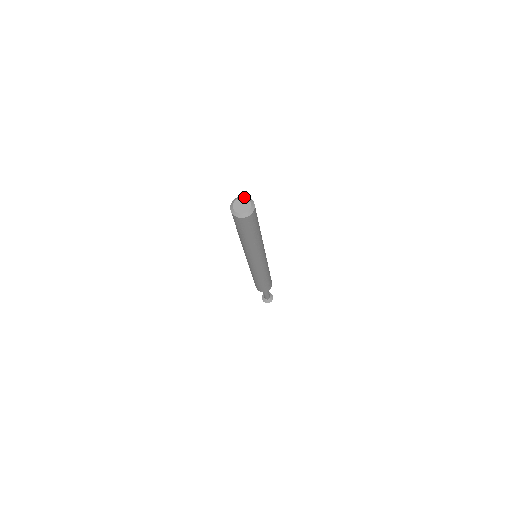
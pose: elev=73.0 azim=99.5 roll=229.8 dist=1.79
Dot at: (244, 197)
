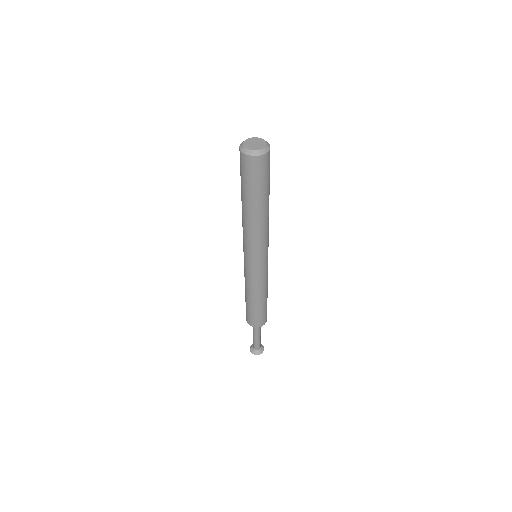
Dot at: (257, 137)
